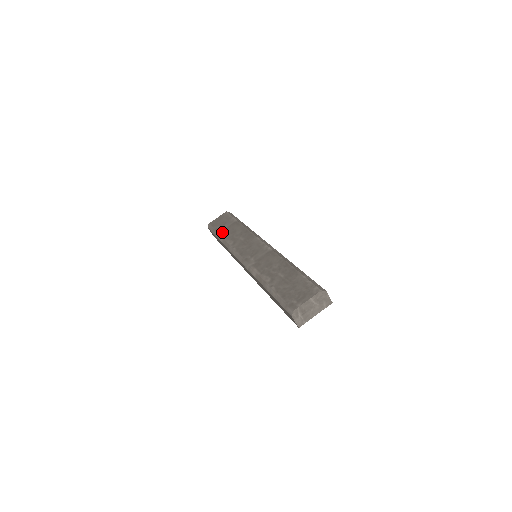
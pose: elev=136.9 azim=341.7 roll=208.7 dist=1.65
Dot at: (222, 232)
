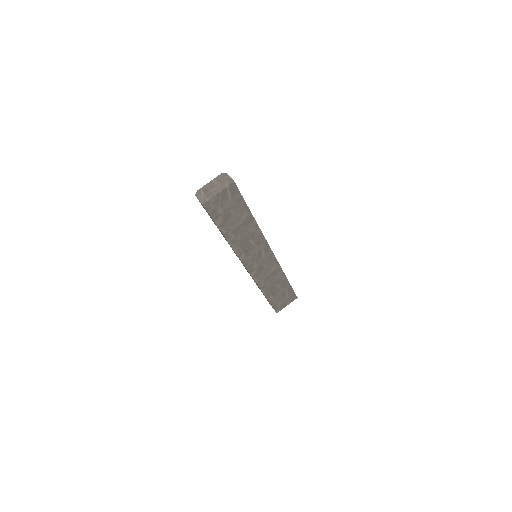
Dot at: occluded
